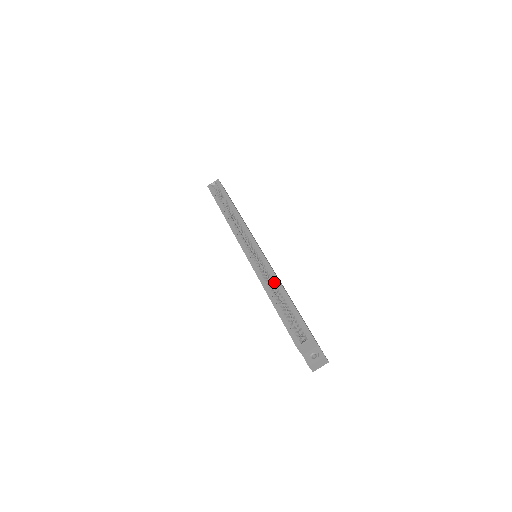
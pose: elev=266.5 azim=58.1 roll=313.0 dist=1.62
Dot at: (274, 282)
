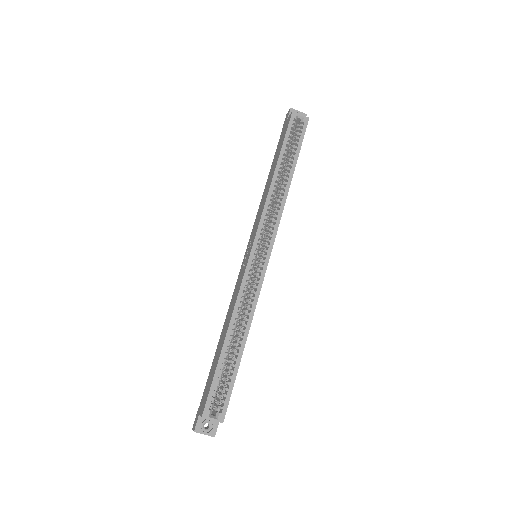
Dot at: (245, 320)
